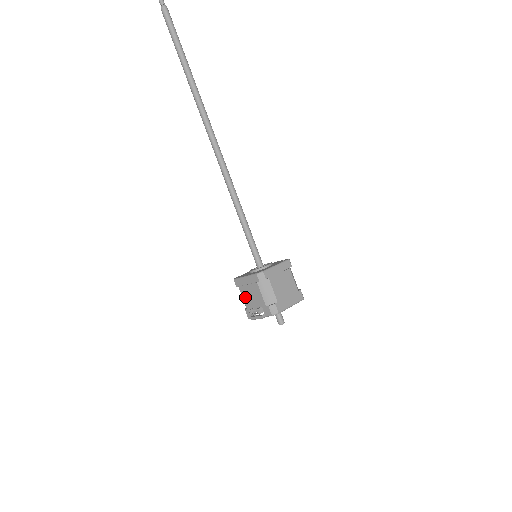
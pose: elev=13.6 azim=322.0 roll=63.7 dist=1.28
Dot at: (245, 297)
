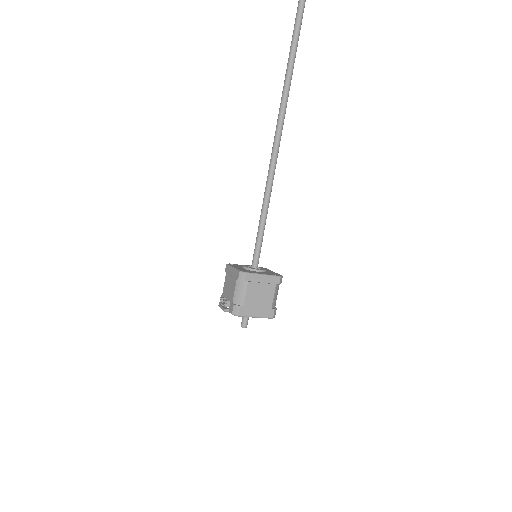
Dot at: (225, 285)
